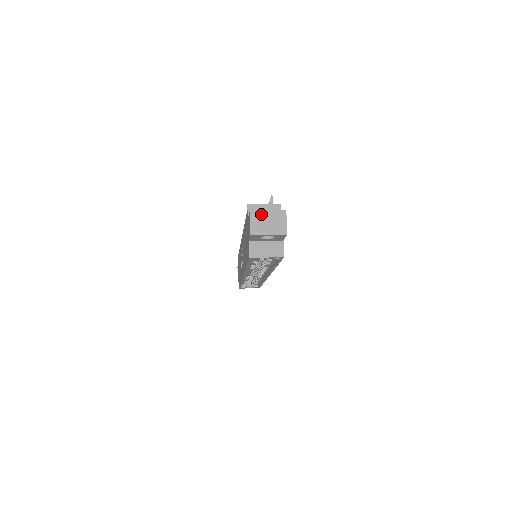
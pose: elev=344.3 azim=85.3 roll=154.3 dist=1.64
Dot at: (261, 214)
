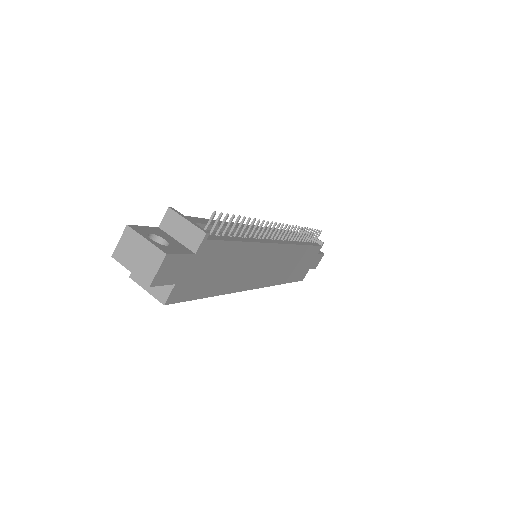
Dot at: (136, 238)
